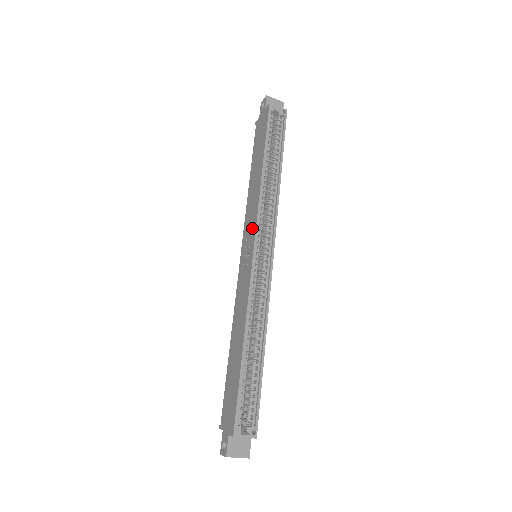
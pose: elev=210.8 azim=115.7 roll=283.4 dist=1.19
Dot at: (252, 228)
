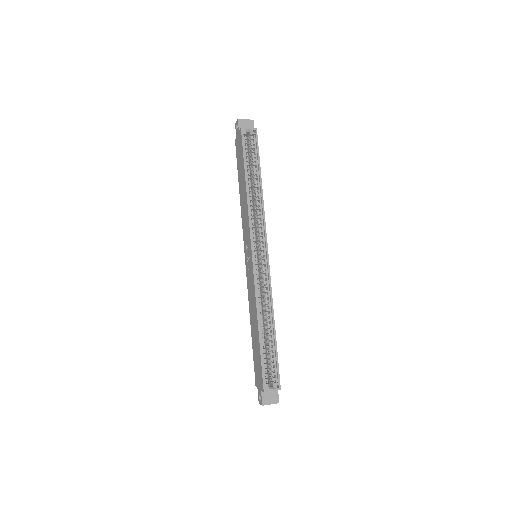
Dot at: (248, 236)
